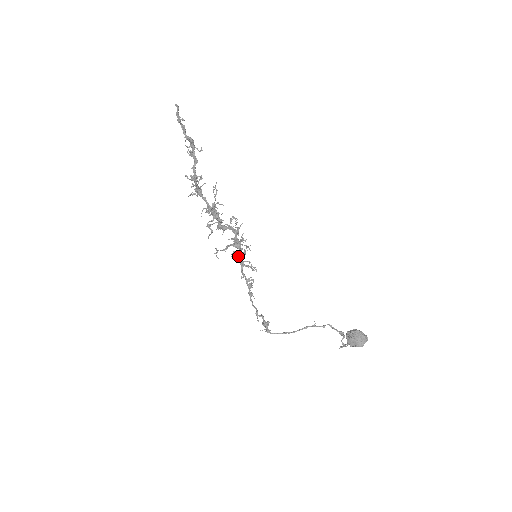
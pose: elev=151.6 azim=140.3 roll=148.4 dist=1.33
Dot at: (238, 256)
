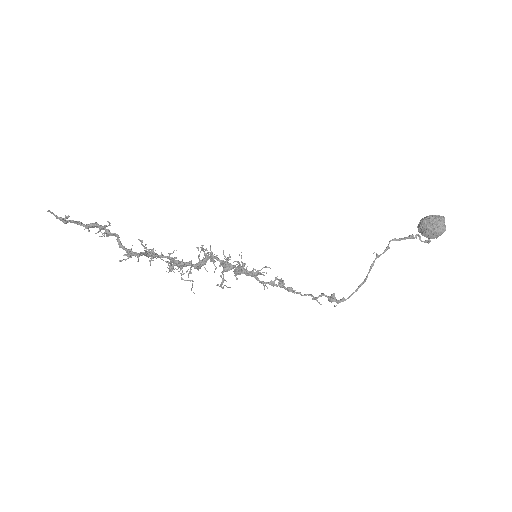
Dot at: (240, 274)
